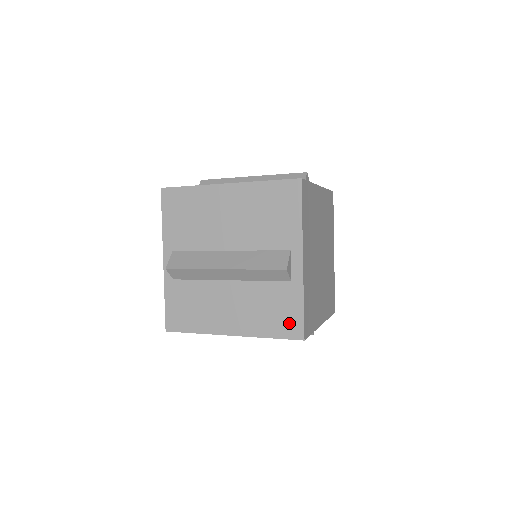
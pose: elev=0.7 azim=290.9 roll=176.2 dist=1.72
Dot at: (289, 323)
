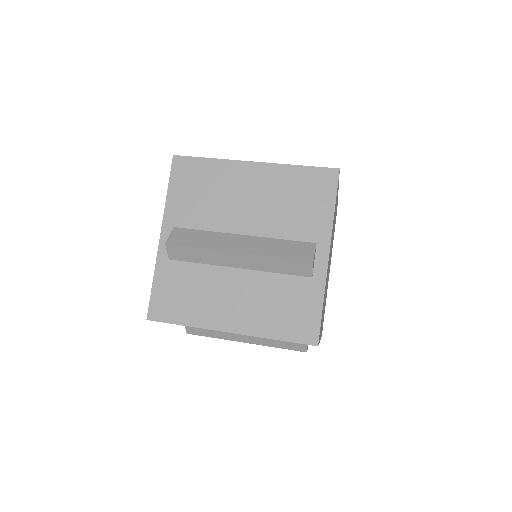
Dot at: occluded
